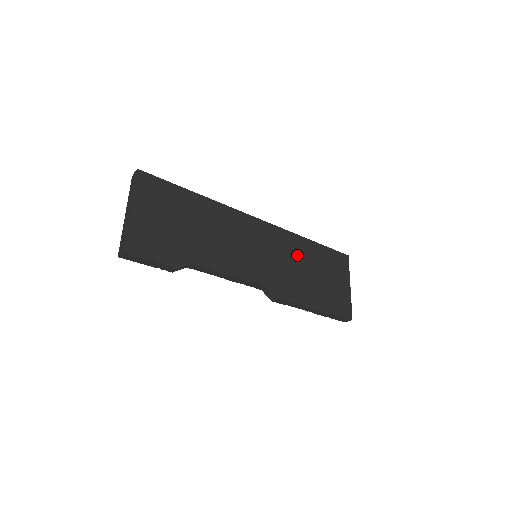
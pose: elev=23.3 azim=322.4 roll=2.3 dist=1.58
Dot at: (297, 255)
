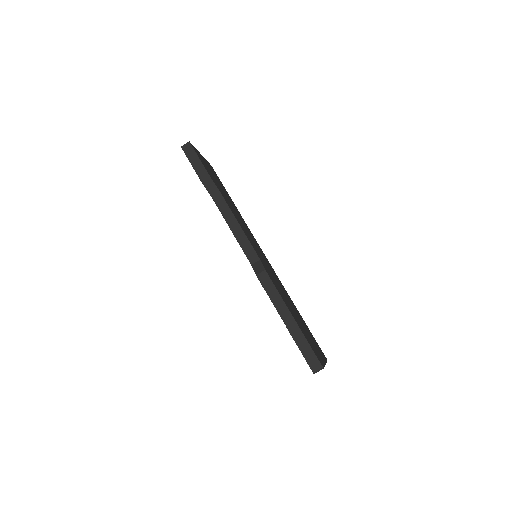
Dot at: (286, 294)
